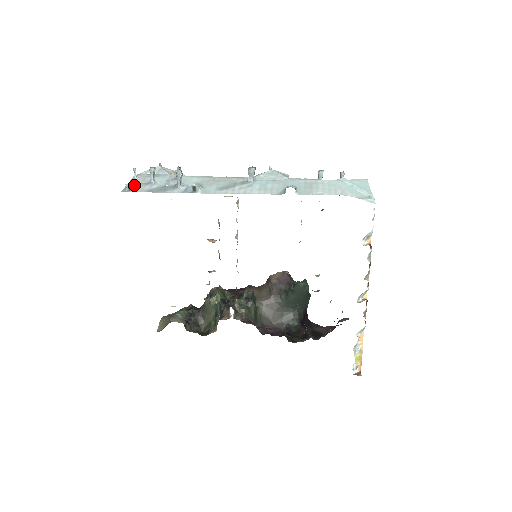
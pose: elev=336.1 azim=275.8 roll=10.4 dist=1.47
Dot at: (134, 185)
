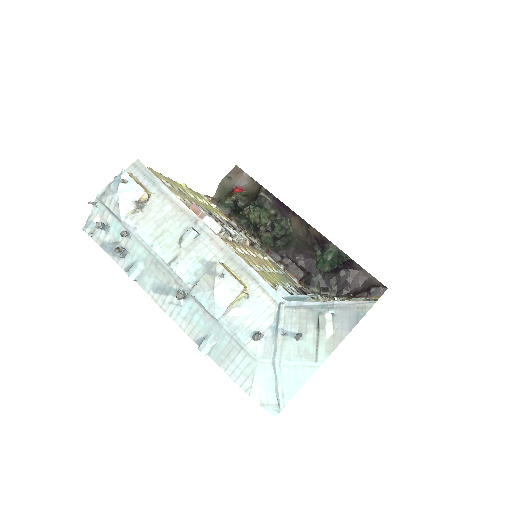
Dot at: (89, 233)
